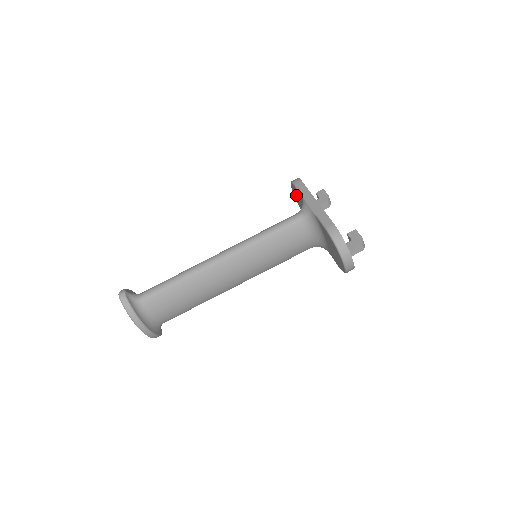
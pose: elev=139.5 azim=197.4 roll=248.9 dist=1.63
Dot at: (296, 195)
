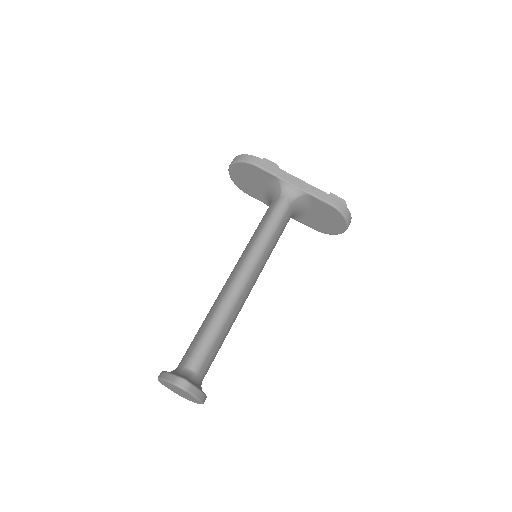
Dot at: (245, 173)
